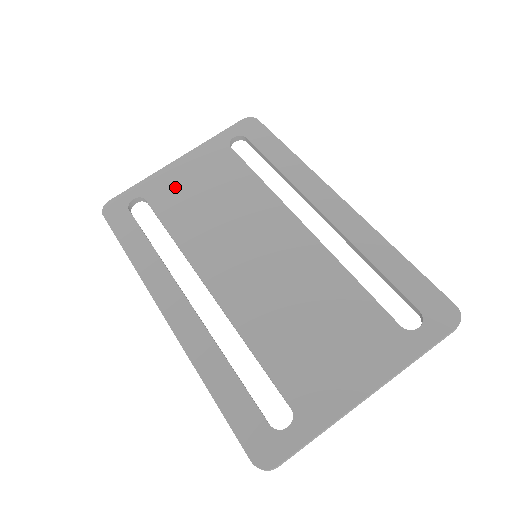
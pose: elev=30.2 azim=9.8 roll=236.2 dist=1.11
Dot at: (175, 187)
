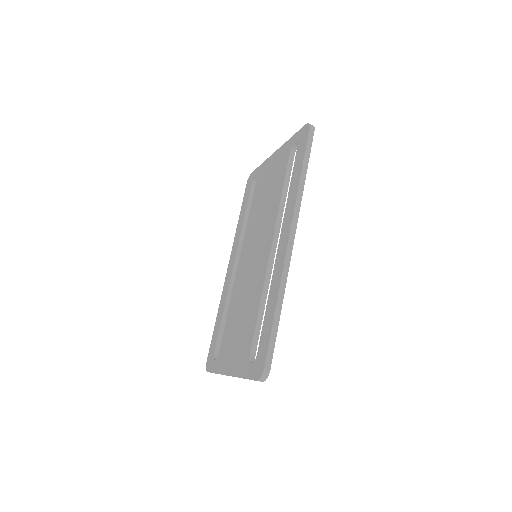
Dot at: (264, 178)
